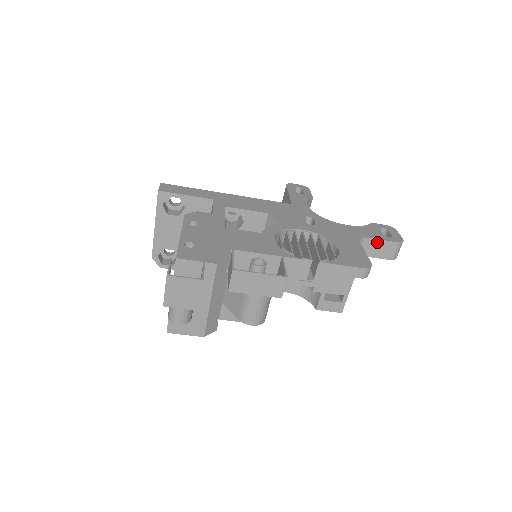
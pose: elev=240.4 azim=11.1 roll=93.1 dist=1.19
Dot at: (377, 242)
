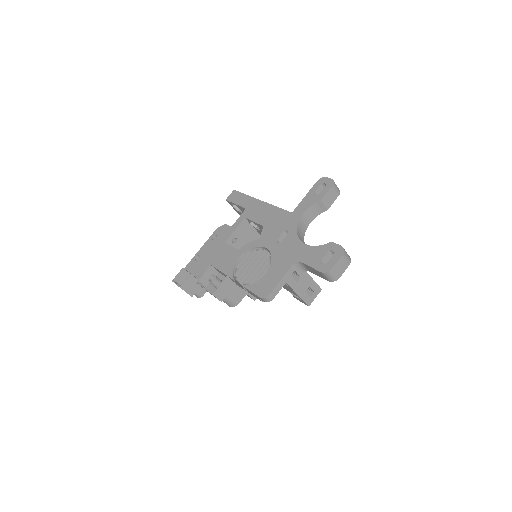
Dot at: (310, 267)
